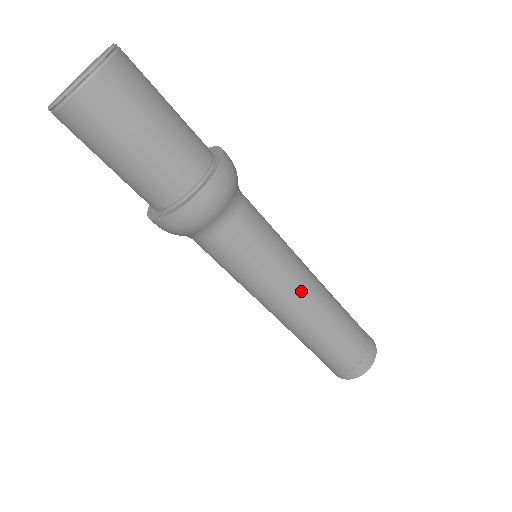
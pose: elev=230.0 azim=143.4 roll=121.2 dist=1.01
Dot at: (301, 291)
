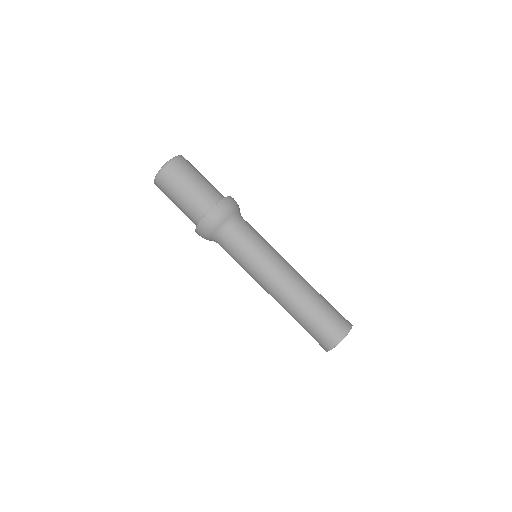
Dot at: (286, 265)
